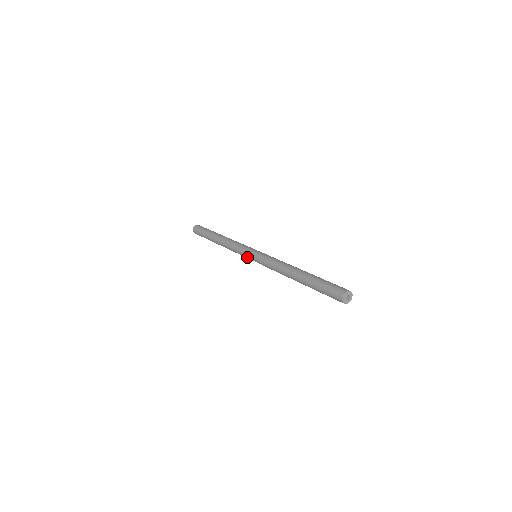
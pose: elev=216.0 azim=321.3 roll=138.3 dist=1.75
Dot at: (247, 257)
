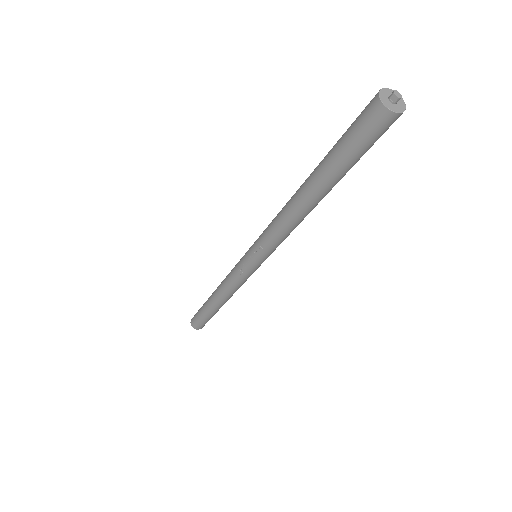
Dot at: (242, 264)
